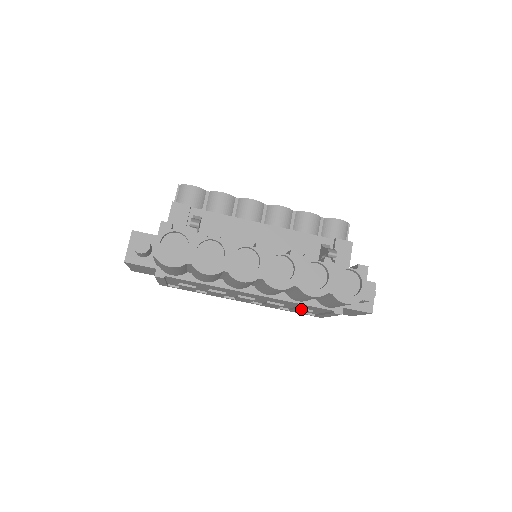
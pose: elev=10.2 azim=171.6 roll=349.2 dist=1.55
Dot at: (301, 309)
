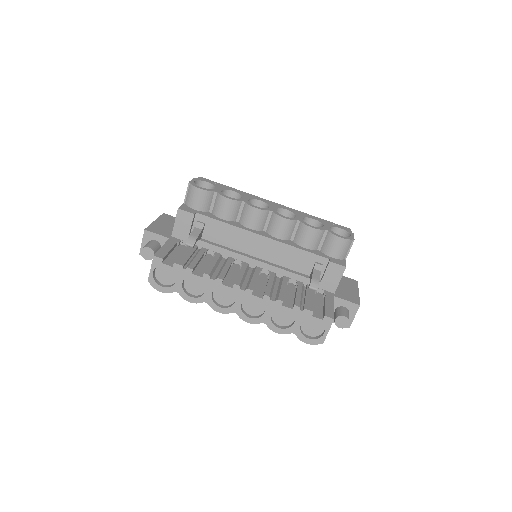
Dot at: occluded
